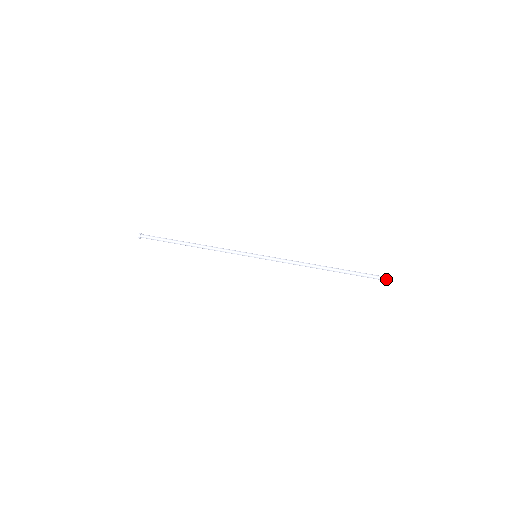
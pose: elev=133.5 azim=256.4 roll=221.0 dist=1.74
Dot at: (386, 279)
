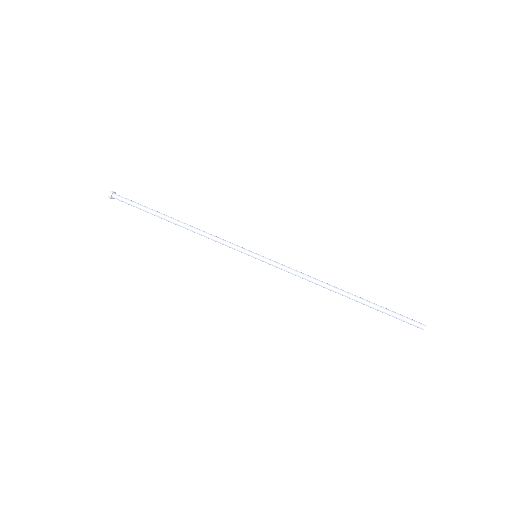
Dot at: occluded
